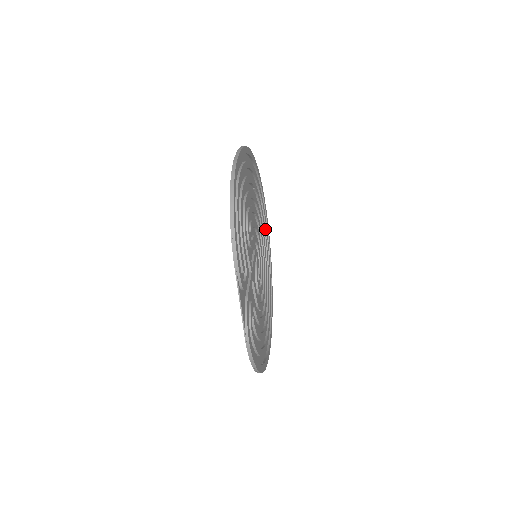
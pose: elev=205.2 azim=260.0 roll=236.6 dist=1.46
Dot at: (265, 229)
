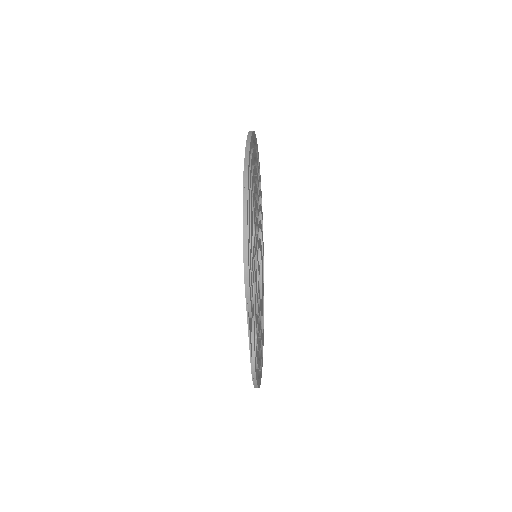
Dot at: occluded
